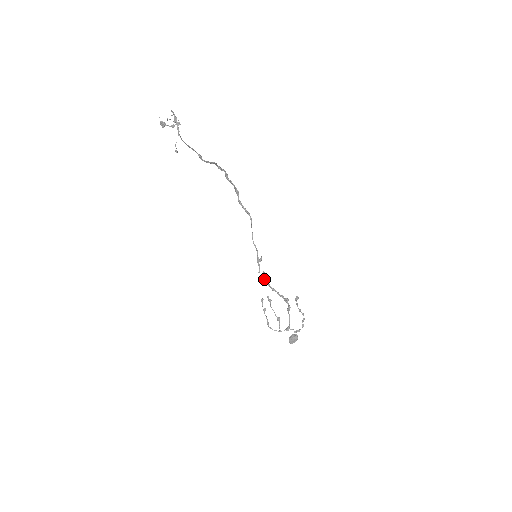
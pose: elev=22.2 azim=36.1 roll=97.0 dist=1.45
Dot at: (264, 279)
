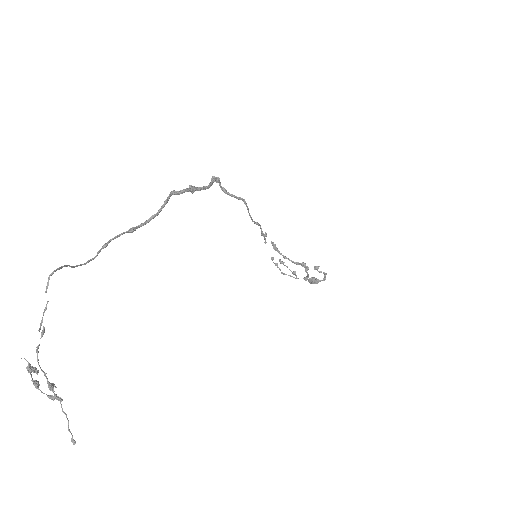
Dot at: occluded
